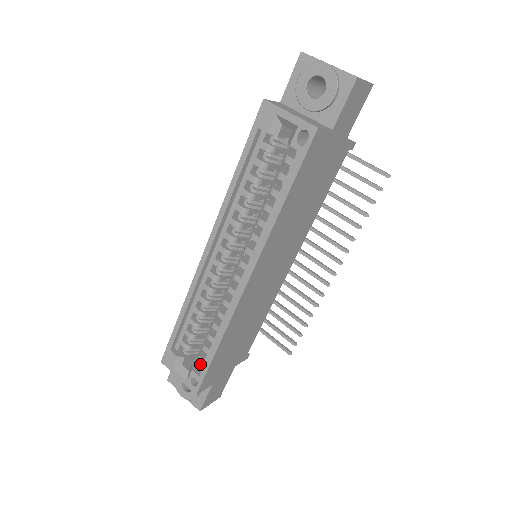
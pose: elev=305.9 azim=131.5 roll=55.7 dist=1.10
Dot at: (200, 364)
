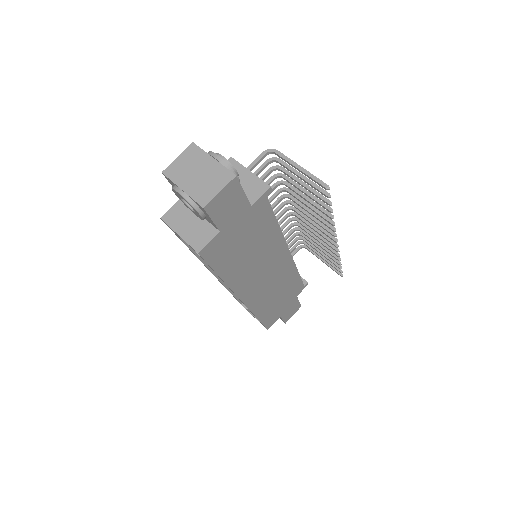
Dot at: occluded
